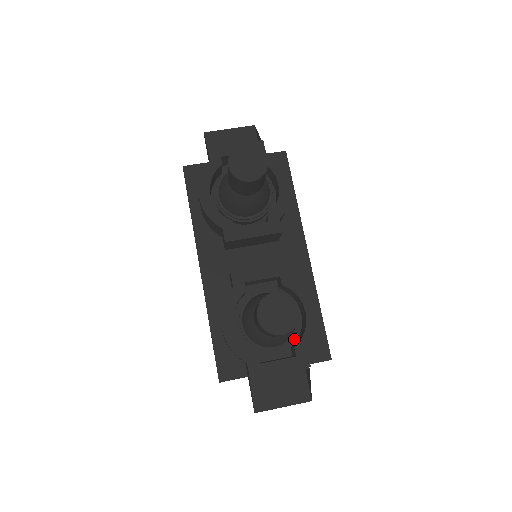
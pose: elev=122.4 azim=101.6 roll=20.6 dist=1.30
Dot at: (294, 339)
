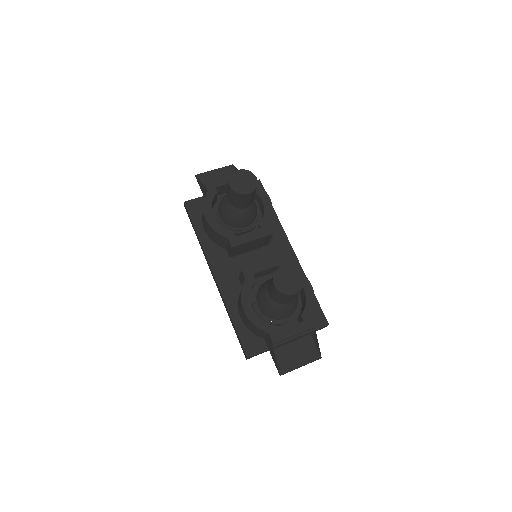
Dot at: (299, 310)
